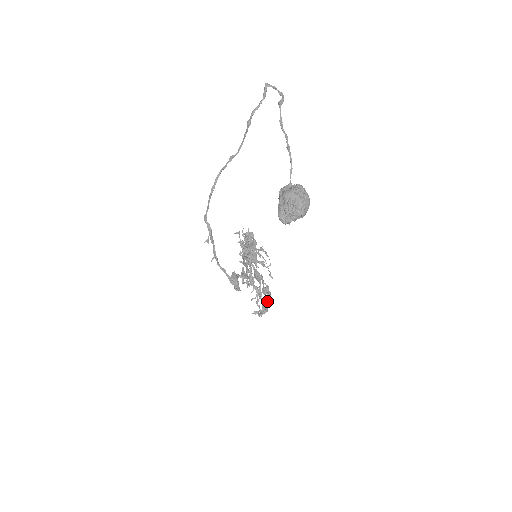
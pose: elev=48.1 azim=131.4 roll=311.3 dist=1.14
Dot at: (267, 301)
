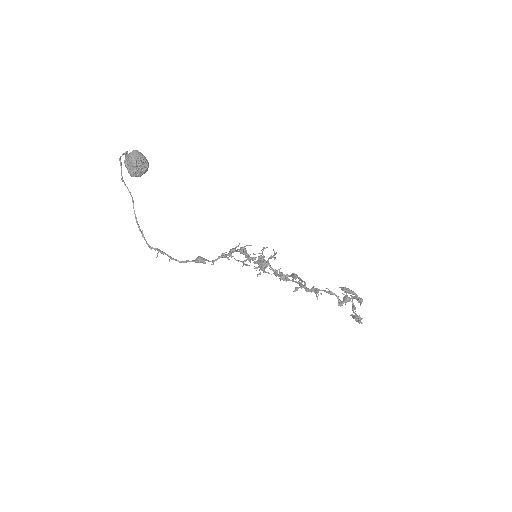
Dot at: occluded
